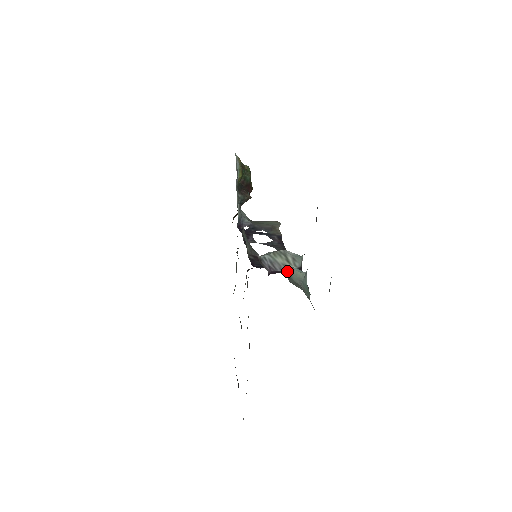
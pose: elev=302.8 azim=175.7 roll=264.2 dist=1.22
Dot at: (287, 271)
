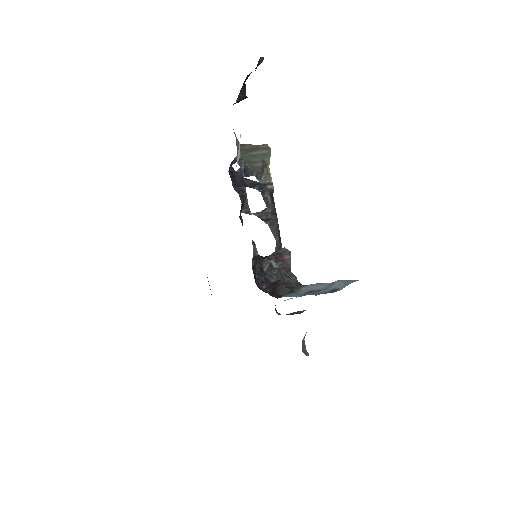
Dot at: occluded
